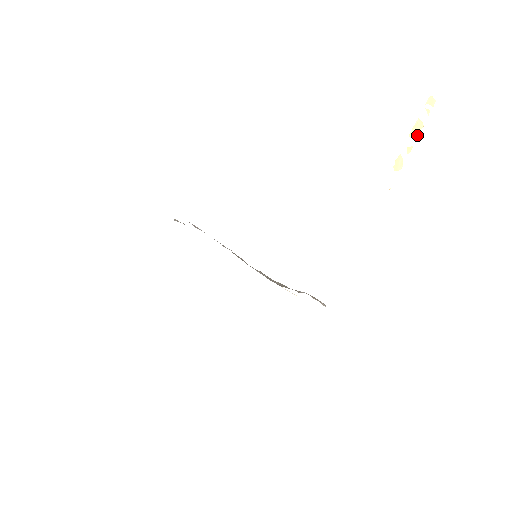
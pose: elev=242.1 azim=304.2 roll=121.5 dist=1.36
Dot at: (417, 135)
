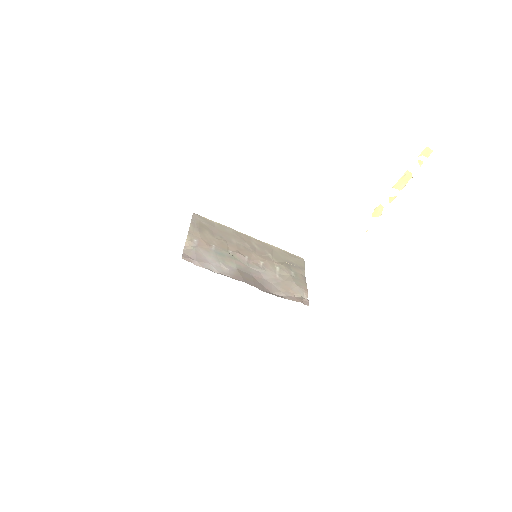
Dot at: (403, 186)
